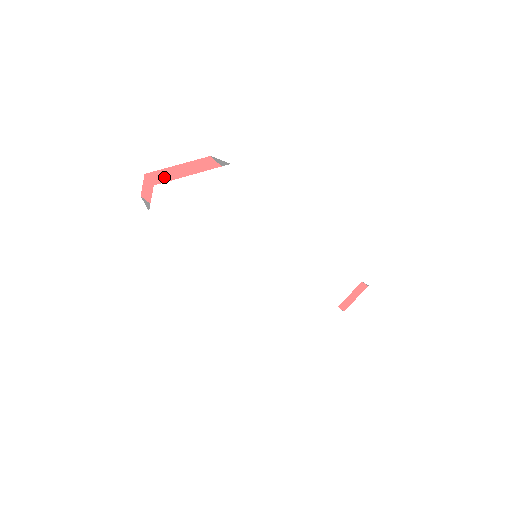
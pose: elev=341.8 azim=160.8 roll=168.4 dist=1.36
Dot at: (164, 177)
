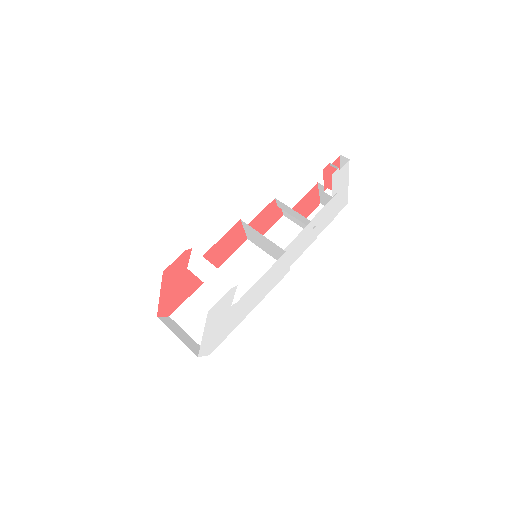
Dot at: (164, 303)
